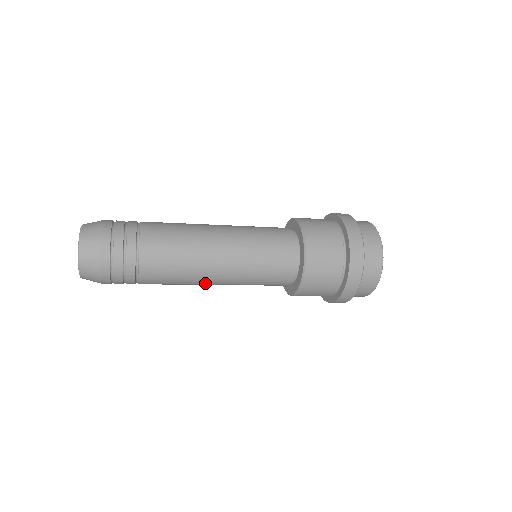
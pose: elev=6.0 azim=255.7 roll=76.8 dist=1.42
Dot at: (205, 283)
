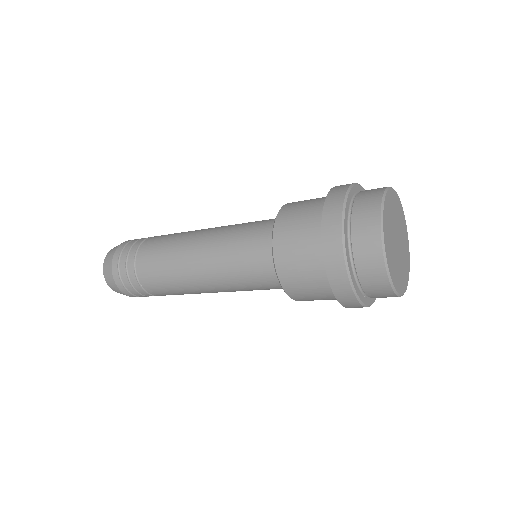
Dot at: (206, 292)
